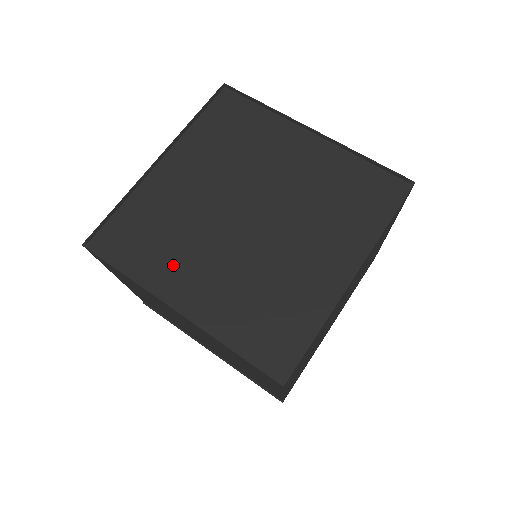
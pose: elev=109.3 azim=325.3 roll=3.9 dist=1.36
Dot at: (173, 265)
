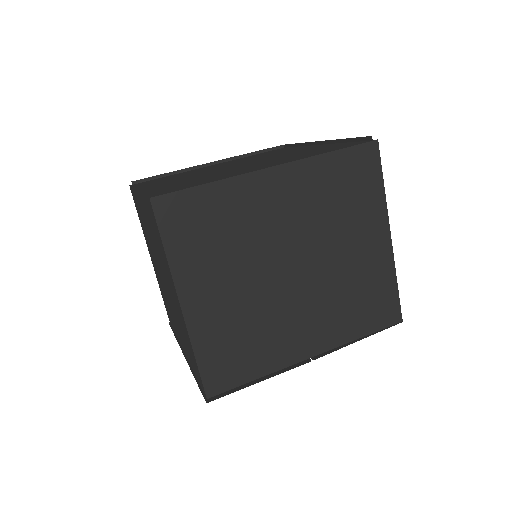
Dot at: occluded
